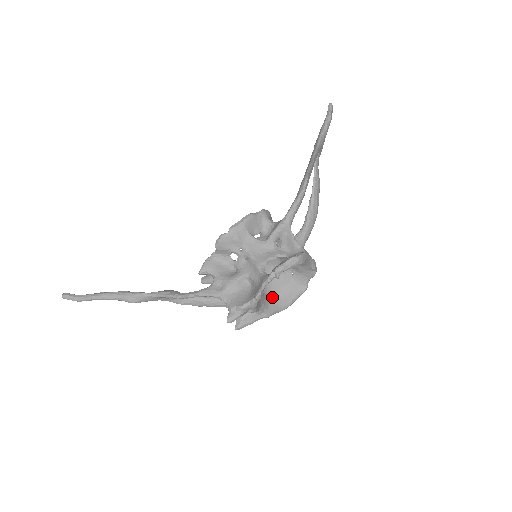
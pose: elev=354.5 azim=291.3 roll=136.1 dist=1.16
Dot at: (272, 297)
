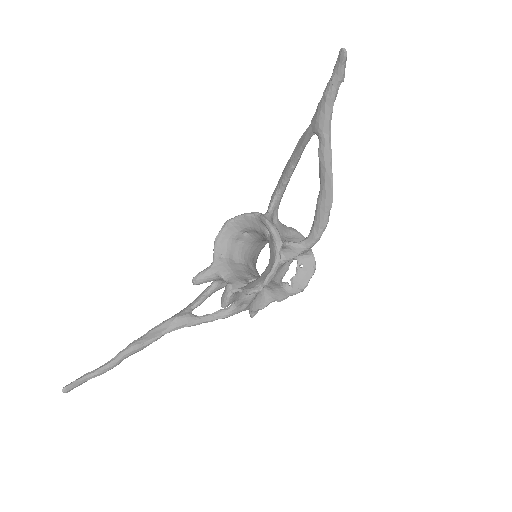
Dot at: (256, 259)
